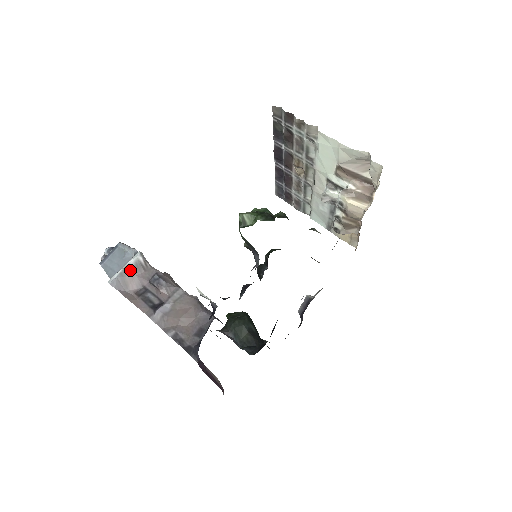
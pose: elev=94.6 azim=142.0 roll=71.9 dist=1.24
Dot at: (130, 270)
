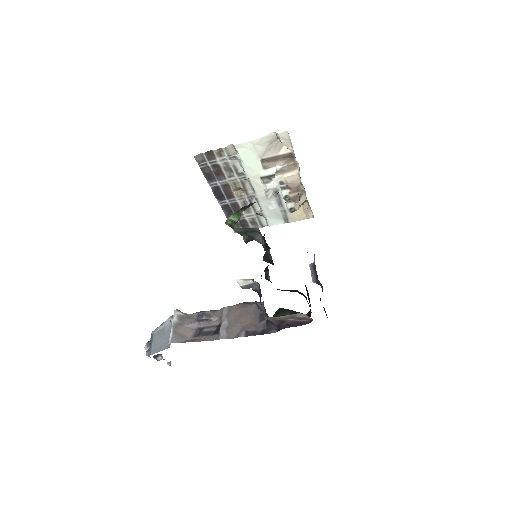
Dot at: (178, 325)
